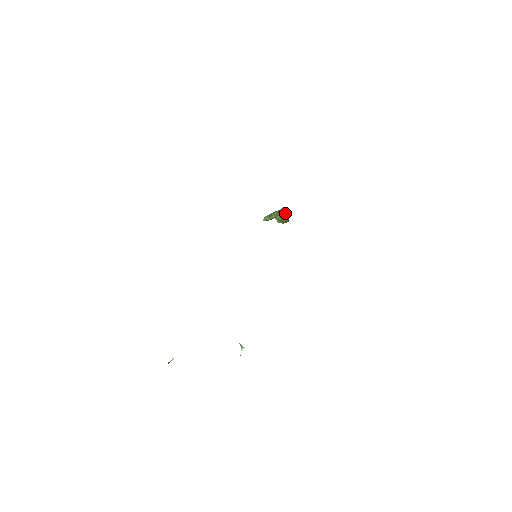
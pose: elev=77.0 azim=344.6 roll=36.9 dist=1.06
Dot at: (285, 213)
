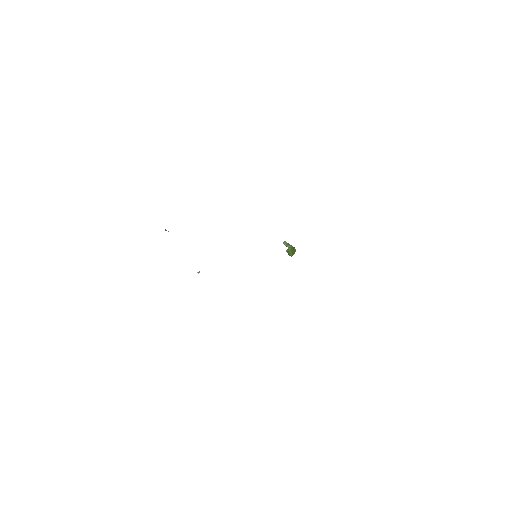
Dot at: occluded
